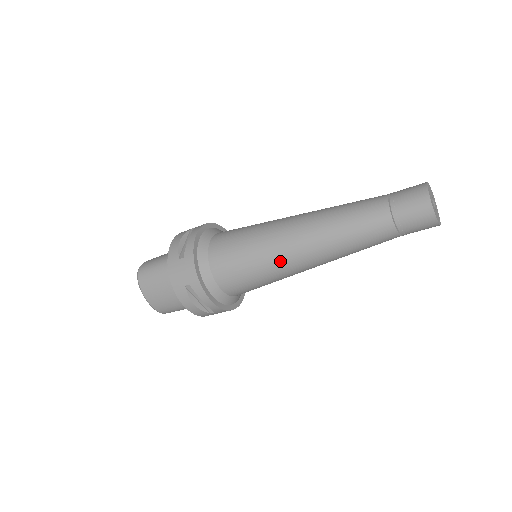
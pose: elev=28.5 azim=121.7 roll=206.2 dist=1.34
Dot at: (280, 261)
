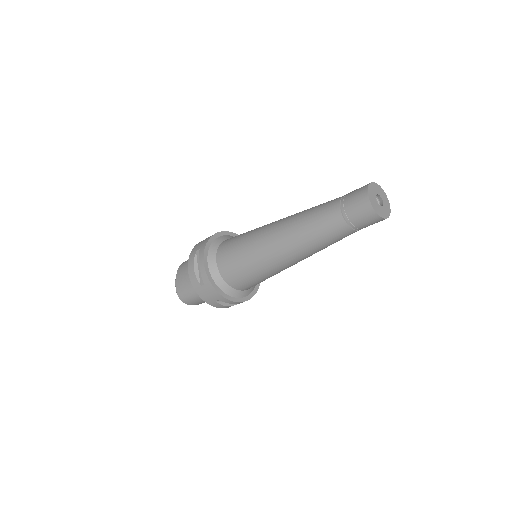
Dot at: (259, 238)
